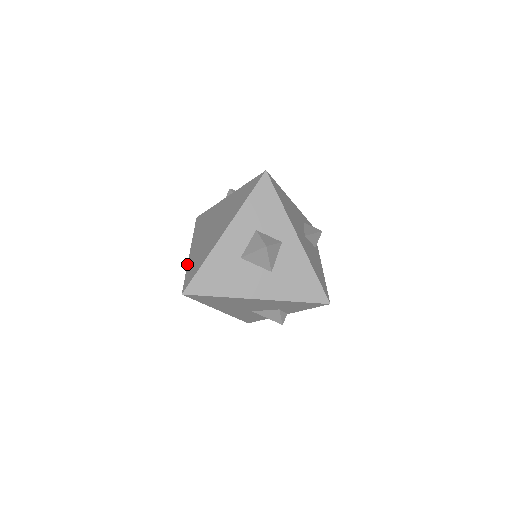
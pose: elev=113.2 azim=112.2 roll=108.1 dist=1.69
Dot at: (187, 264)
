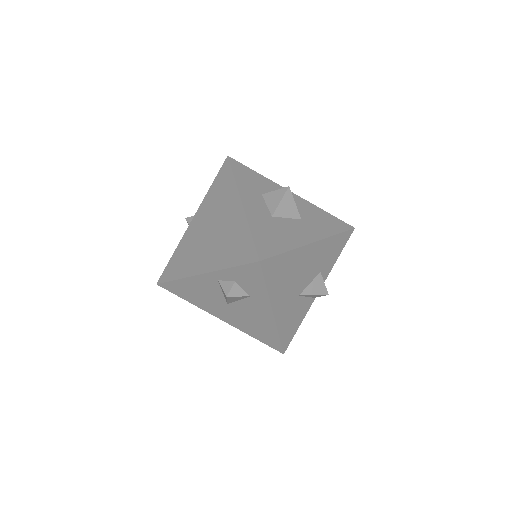
Dot at: (218, 270)
